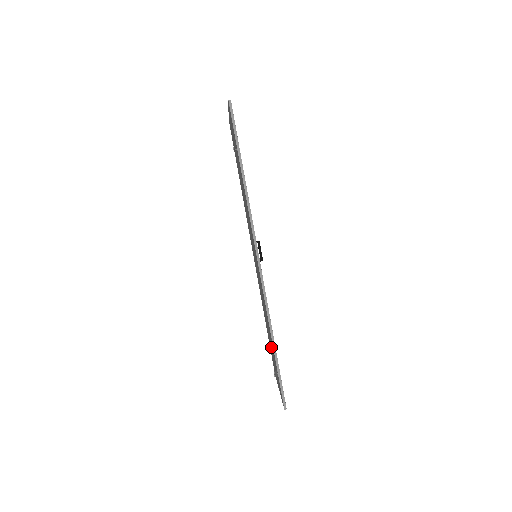
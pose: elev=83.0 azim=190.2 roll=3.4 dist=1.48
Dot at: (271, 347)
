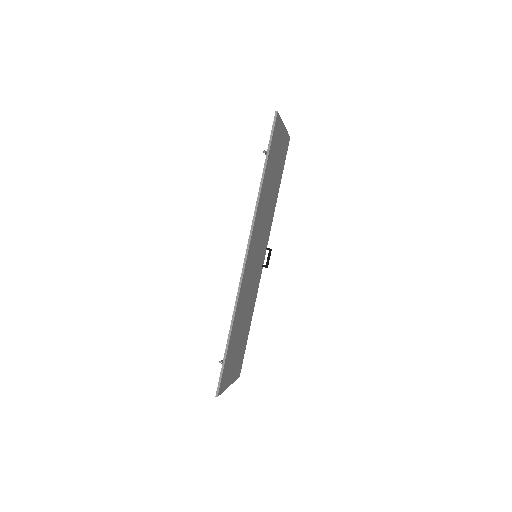
Dot at: occluded
